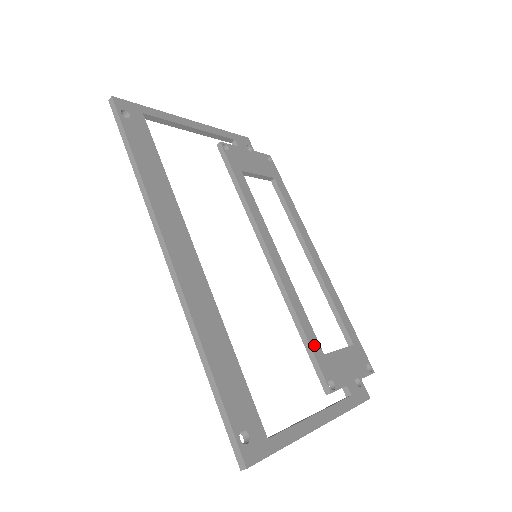
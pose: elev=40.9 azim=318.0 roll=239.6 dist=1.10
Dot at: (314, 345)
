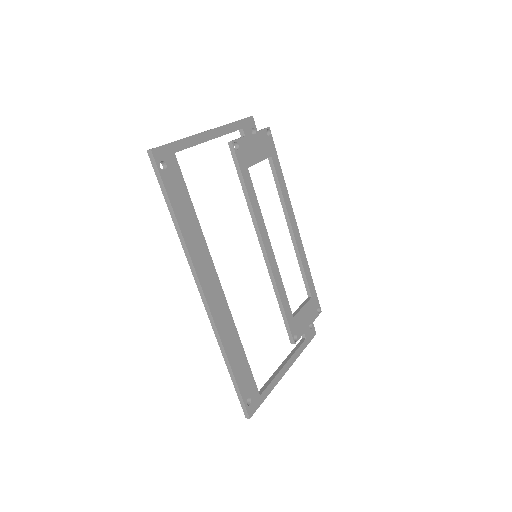
Dot at: (288, 314)
